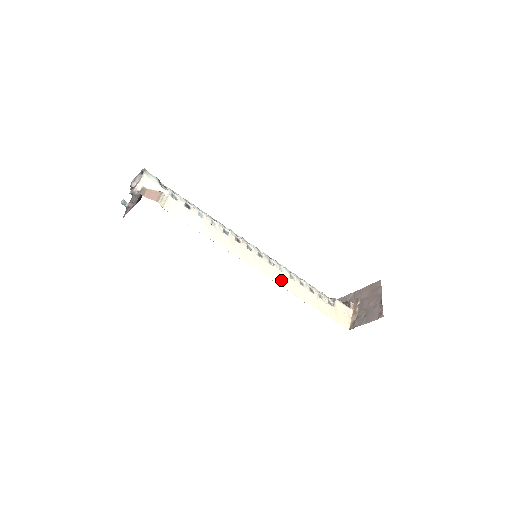
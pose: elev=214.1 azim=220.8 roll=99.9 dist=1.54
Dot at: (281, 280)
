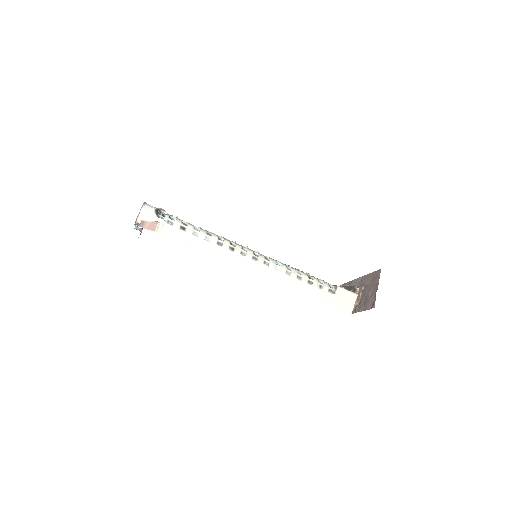
Dot at: (276, 278)
